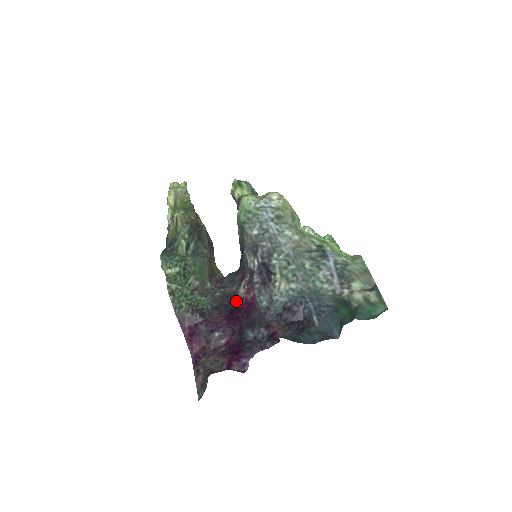
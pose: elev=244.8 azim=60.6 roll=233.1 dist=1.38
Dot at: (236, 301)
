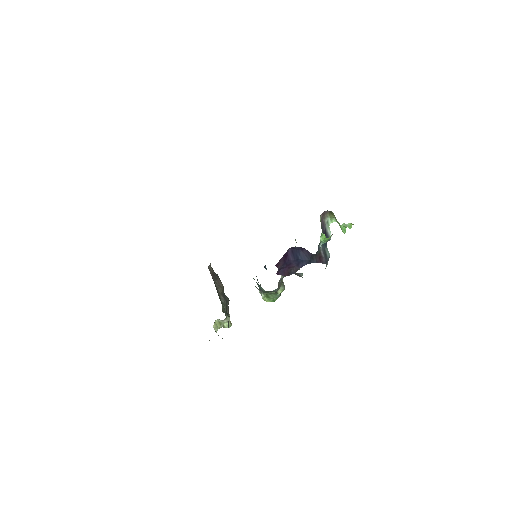
Dot at: occluded
